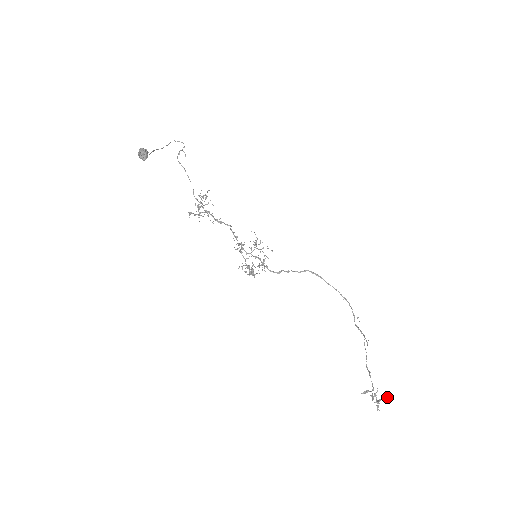
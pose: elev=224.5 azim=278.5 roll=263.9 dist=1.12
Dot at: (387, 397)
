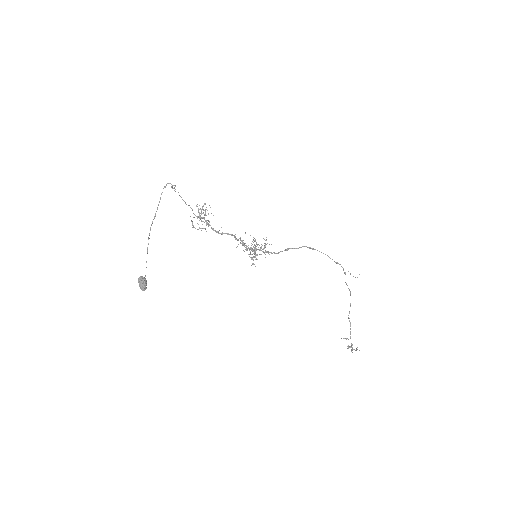
Dot at: occluded
